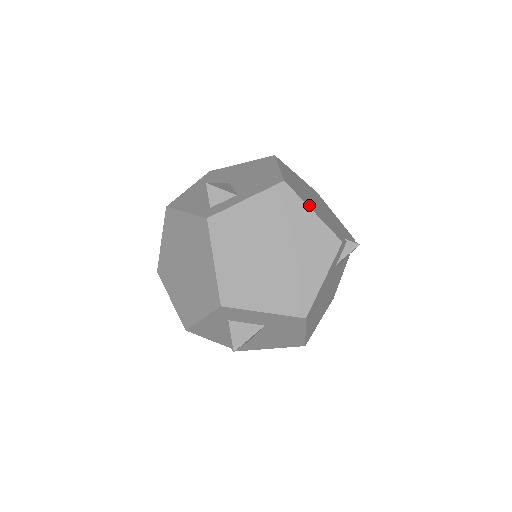
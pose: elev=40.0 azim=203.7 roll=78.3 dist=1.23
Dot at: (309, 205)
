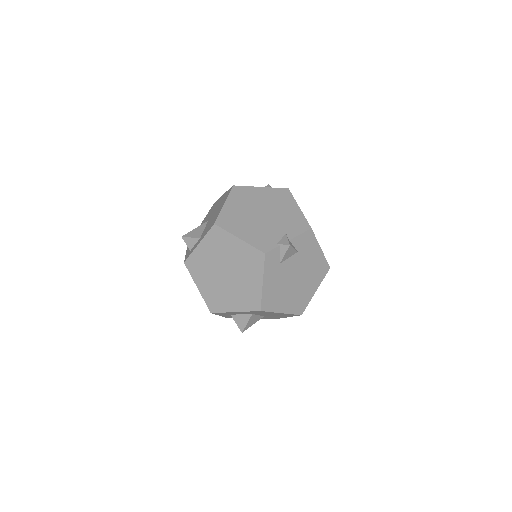
Dot at: (238, 233)
